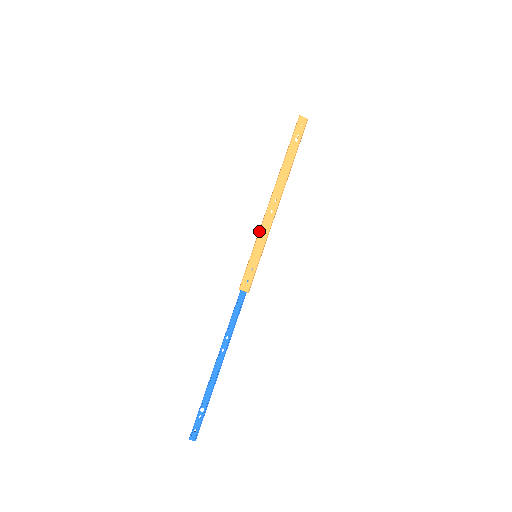
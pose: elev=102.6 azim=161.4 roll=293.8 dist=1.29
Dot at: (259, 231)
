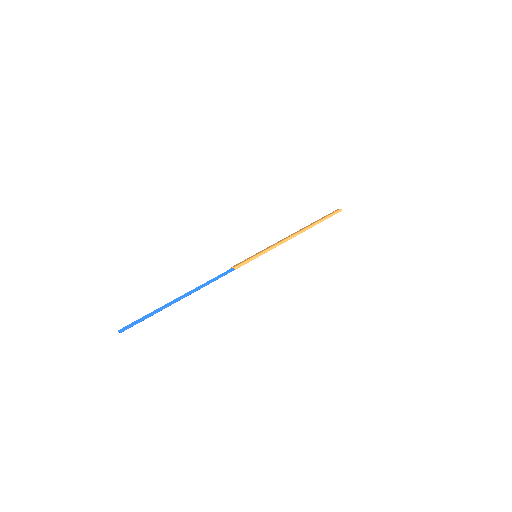
Dot at: occluded
